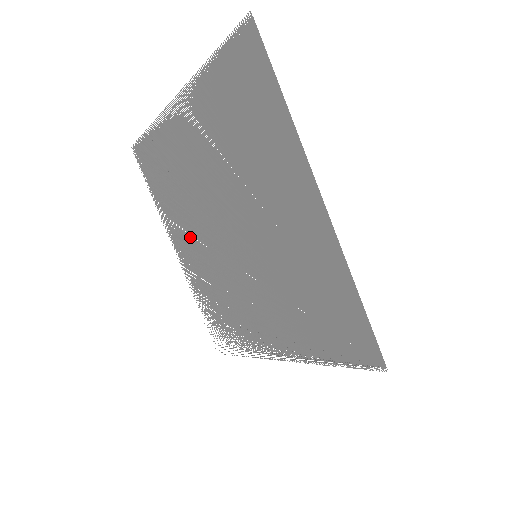
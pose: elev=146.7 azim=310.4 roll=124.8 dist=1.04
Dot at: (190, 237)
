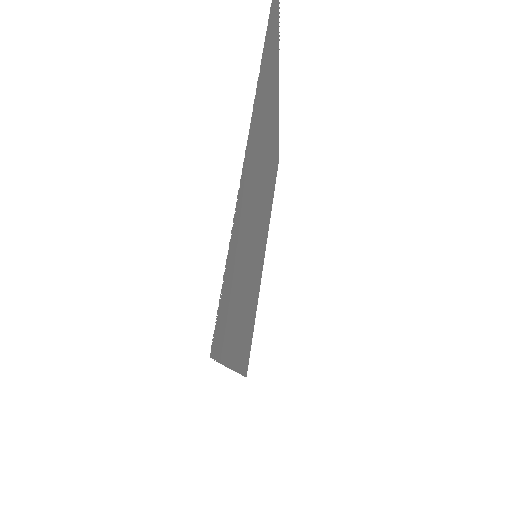
Dot at: occluded
